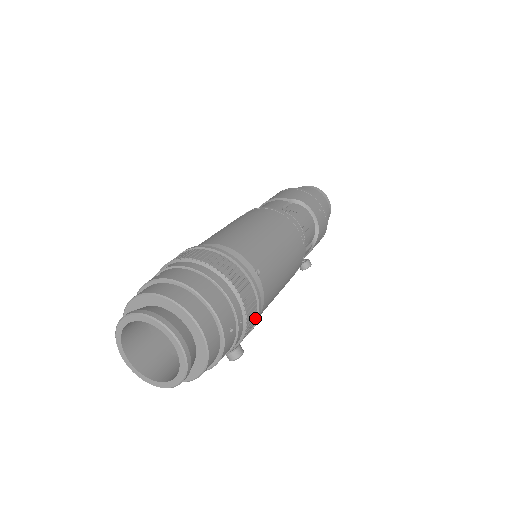
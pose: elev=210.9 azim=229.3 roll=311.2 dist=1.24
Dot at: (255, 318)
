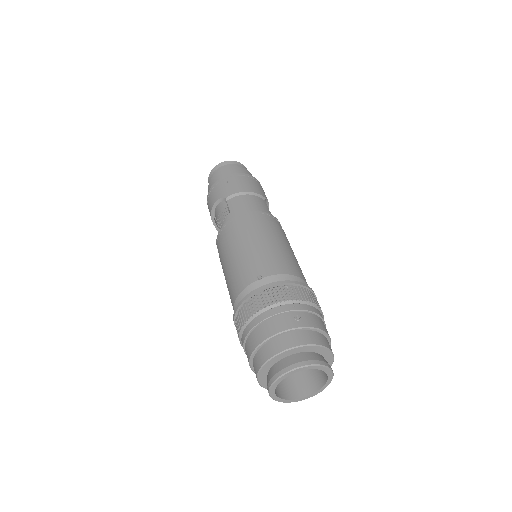
Dot at: occluded
